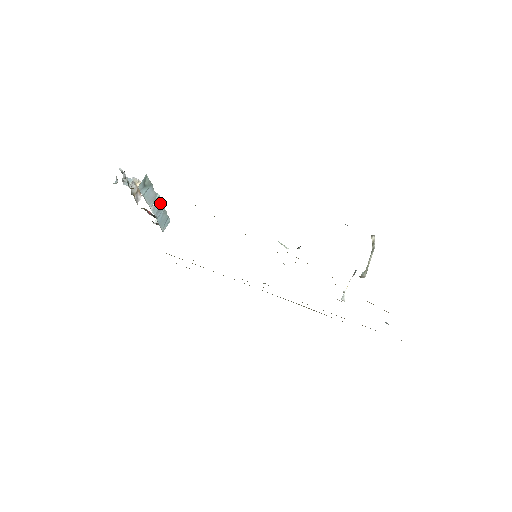
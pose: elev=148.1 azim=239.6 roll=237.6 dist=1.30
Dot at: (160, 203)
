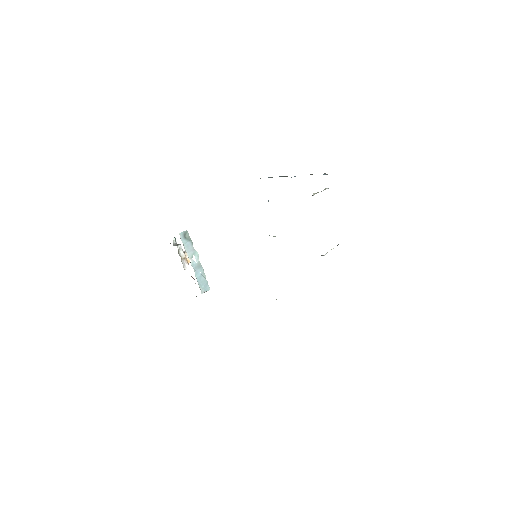
Dot at: (199, 262)
